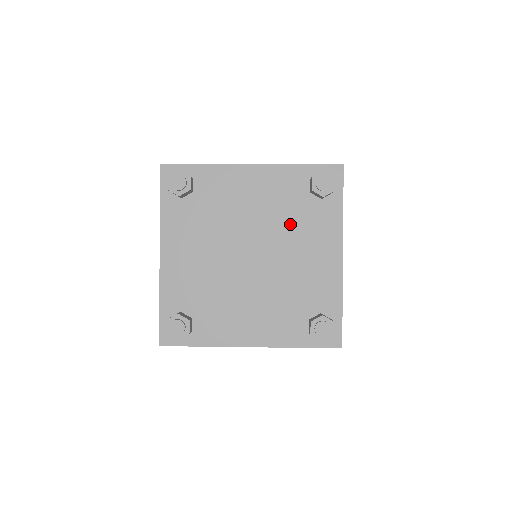
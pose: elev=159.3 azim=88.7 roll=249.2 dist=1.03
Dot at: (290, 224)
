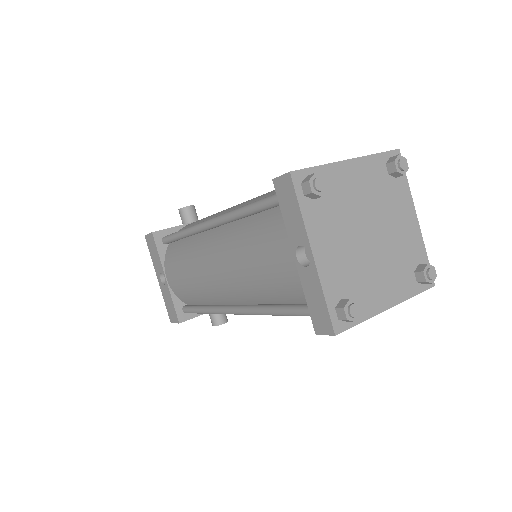
Dot at: (385, 202)
